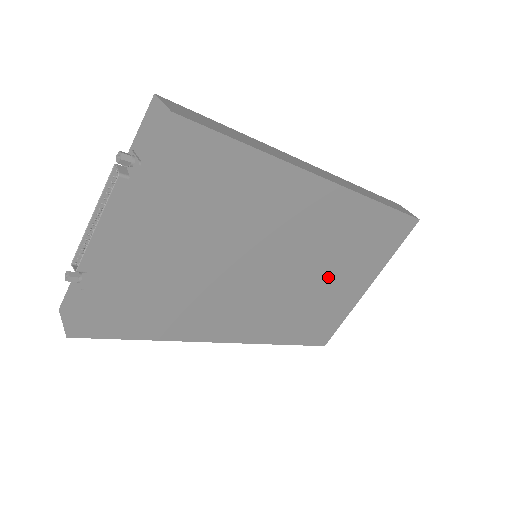
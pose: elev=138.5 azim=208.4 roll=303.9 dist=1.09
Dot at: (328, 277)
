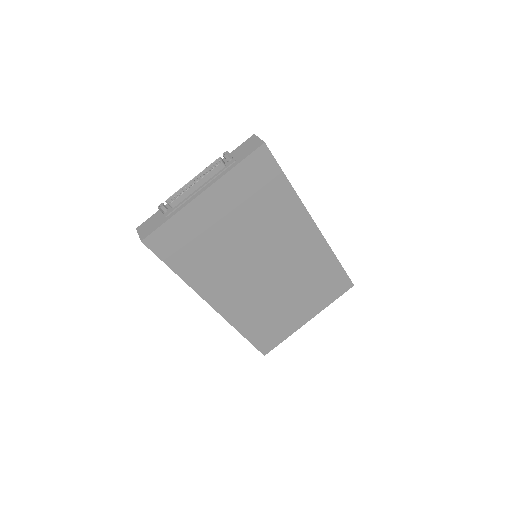
Dot at: (290, 295)
